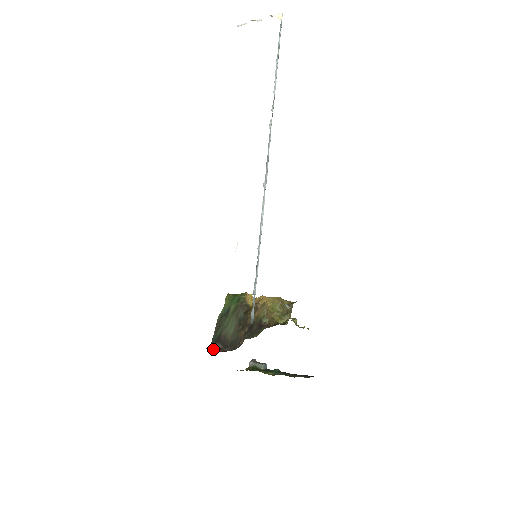
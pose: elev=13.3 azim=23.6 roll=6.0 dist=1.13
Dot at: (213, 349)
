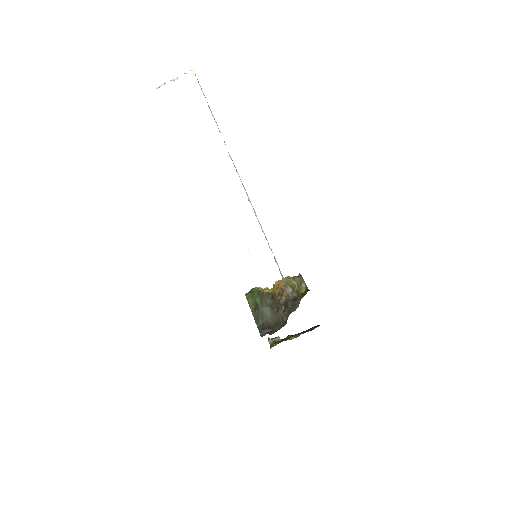
Dot at: occluded
